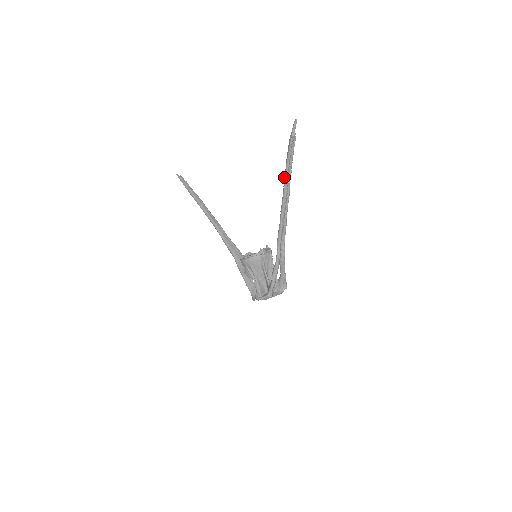
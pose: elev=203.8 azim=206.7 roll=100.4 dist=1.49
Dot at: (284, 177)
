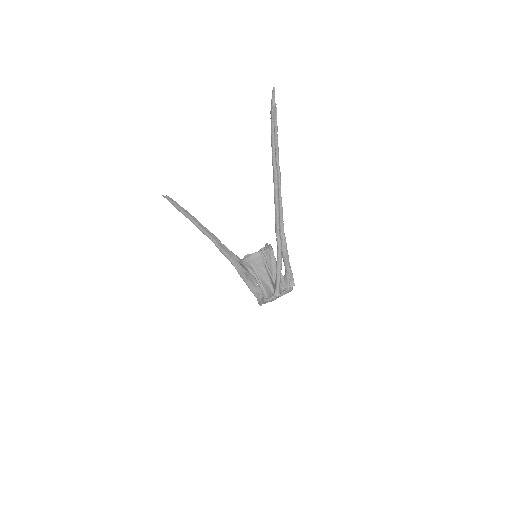
Dot at: occluded
